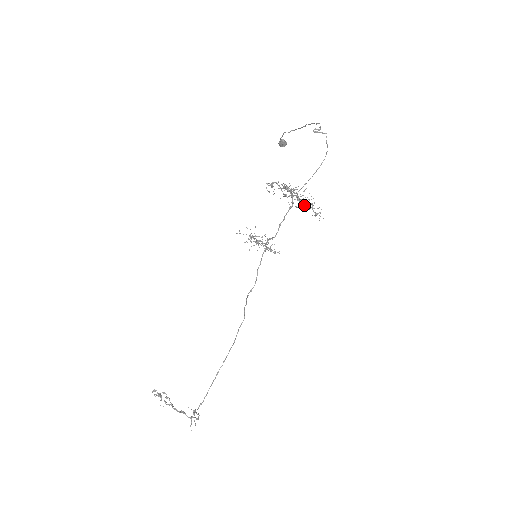
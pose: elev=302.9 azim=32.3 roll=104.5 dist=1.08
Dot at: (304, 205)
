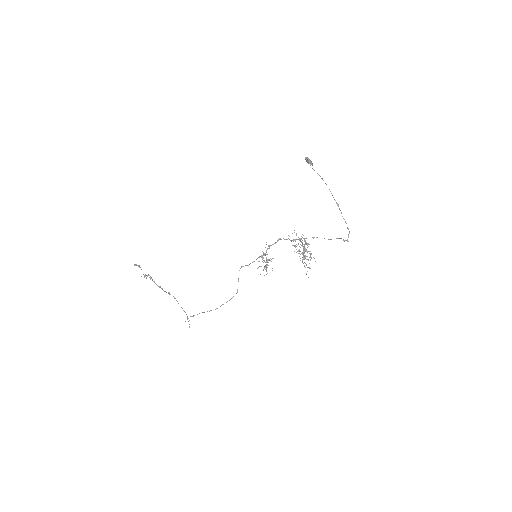
Dot at: (305, 250)
